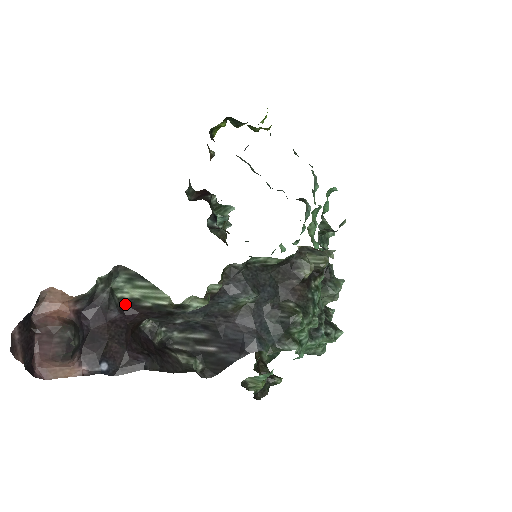
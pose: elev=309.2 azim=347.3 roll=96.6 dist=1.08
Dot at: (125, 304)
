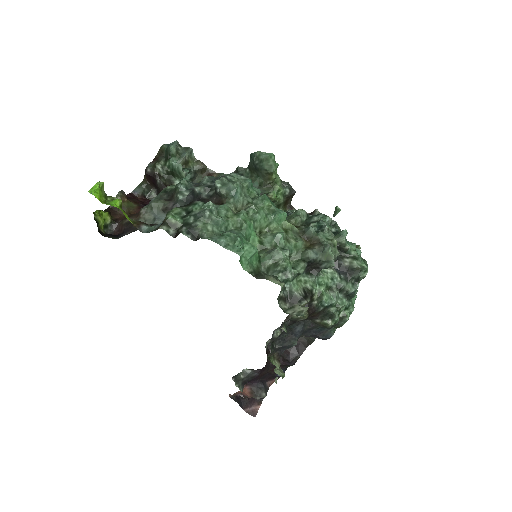
Dot at: (254, 370)
